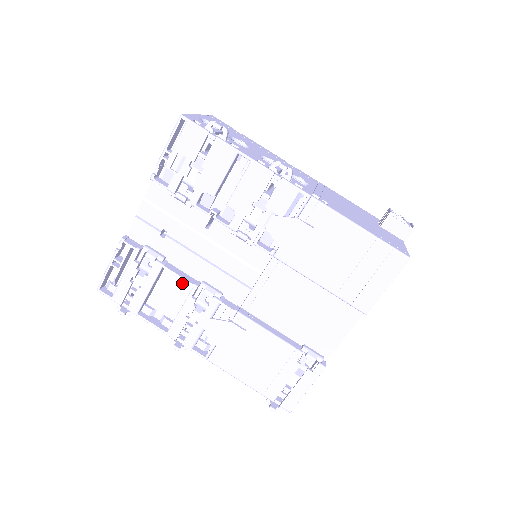
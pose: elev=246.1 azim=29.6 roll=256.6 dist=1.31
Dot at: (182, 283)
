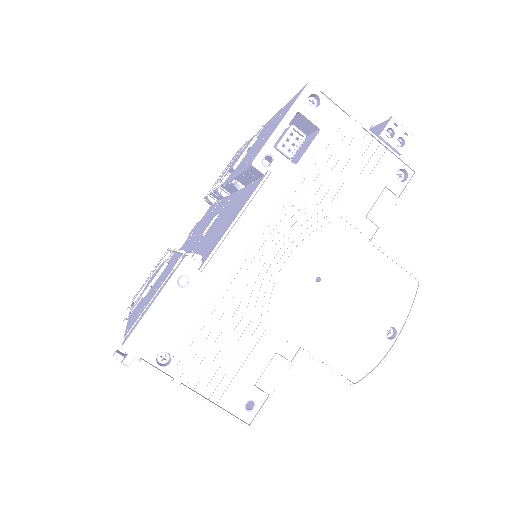
Dot at: occluded
